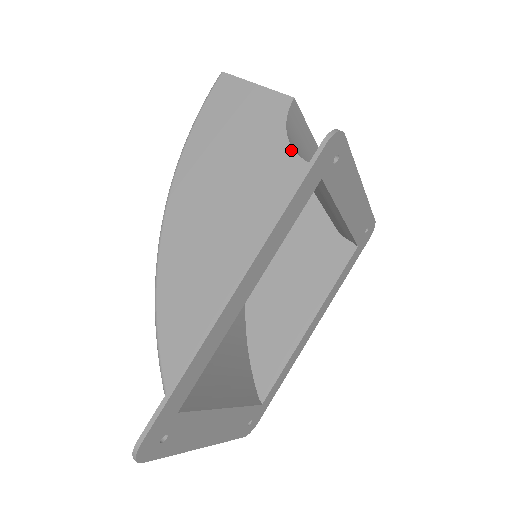
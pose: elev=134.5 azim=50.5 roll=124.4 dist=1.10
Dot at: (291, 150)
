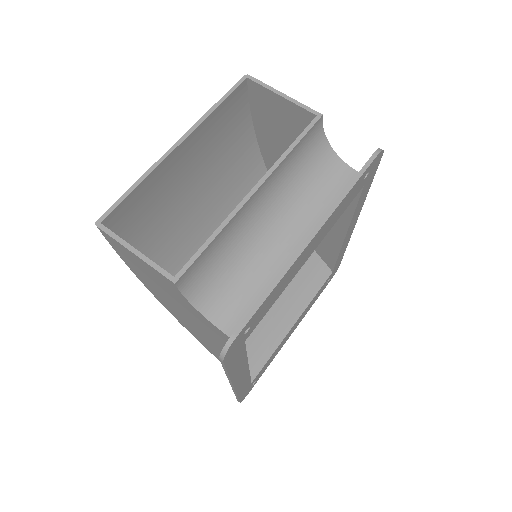
Dot at: (207, 320)
